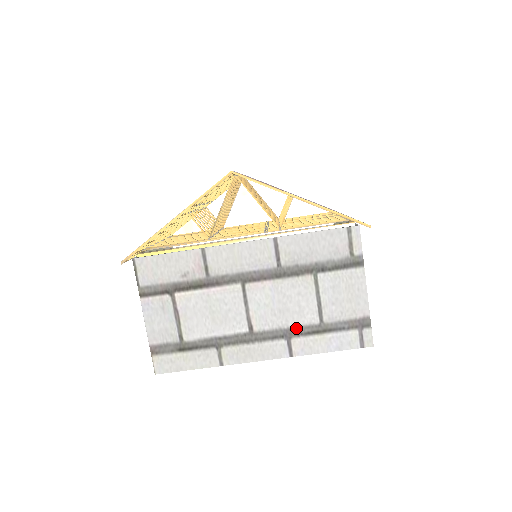
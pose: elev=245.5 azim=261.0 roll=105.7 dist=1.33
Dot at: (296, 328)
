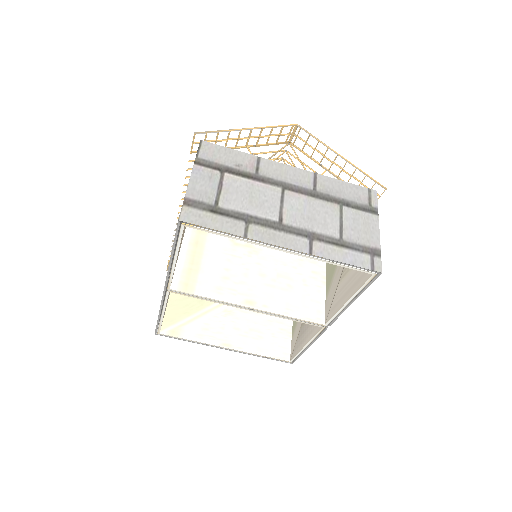
Dot at: (319, 234)
